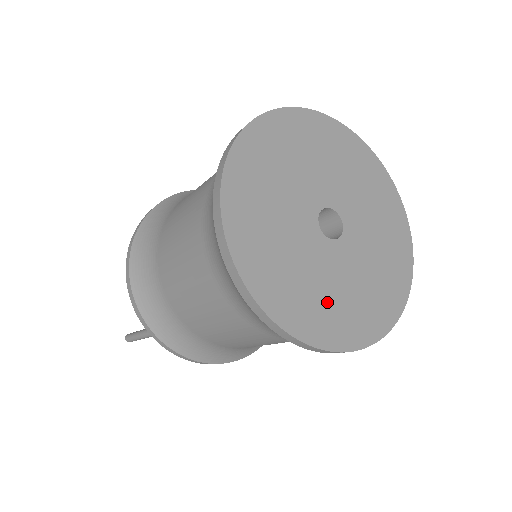
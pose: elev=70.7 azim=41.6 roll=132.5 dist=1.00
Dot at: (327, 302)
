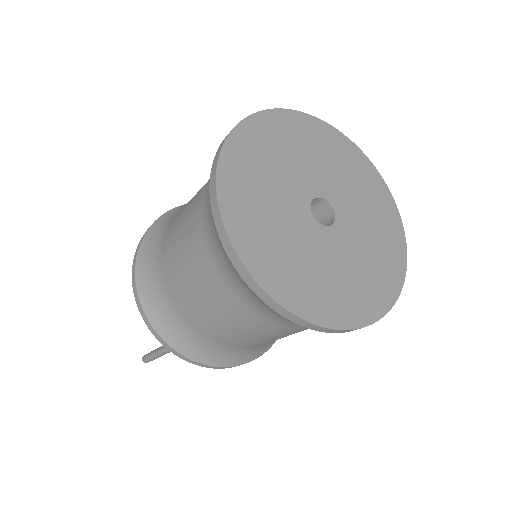
Dot at: (334, 285)
